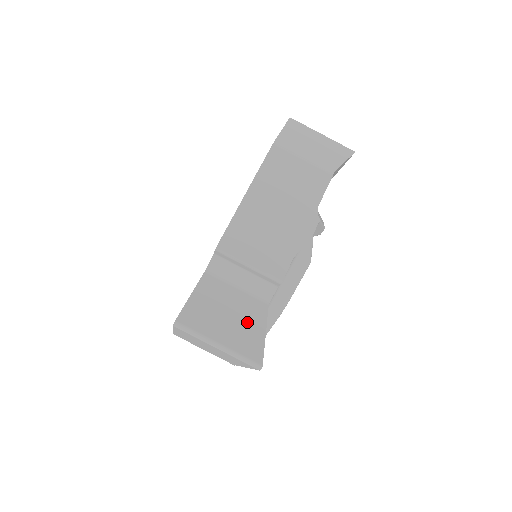
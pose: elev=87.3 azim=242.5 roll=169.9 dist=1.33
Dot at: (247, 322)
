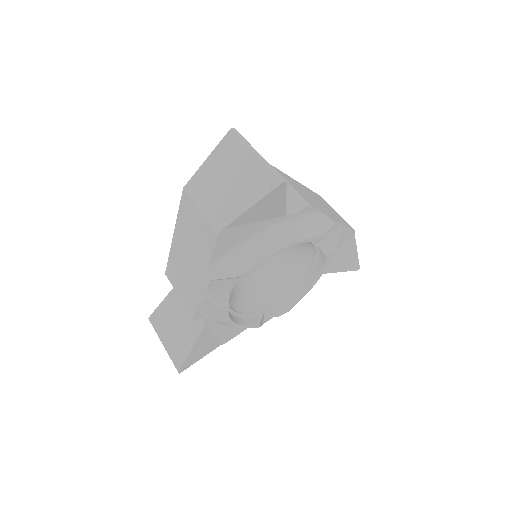
Dot at: occluded
